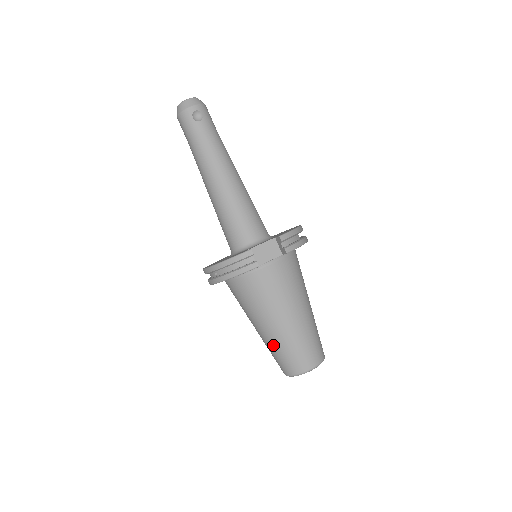
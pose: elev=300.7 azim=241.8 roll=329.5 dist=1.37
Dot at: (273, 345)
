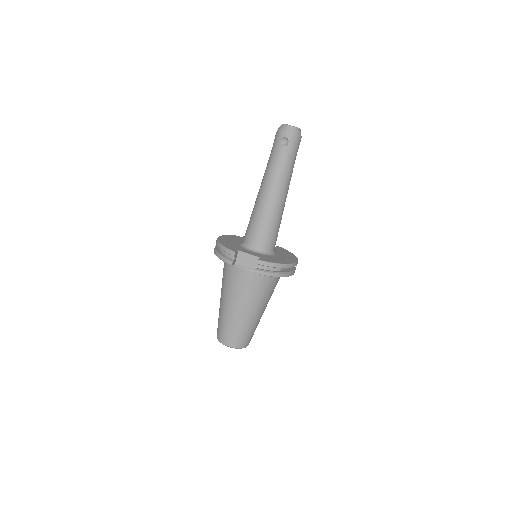
Dot at: (219, 313)
